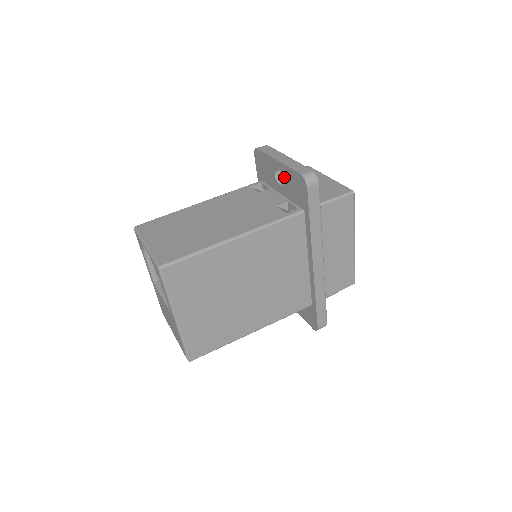
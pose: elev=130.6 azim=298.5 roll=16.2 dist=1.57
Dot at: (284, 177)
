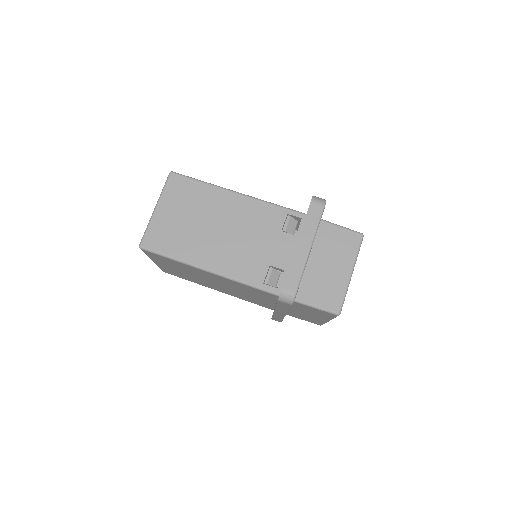
Dot at: occluded
